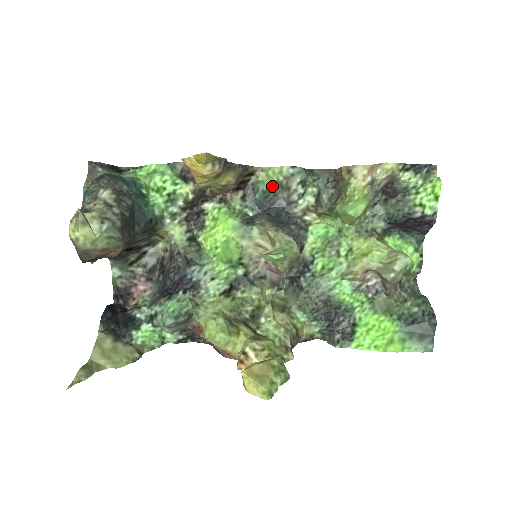
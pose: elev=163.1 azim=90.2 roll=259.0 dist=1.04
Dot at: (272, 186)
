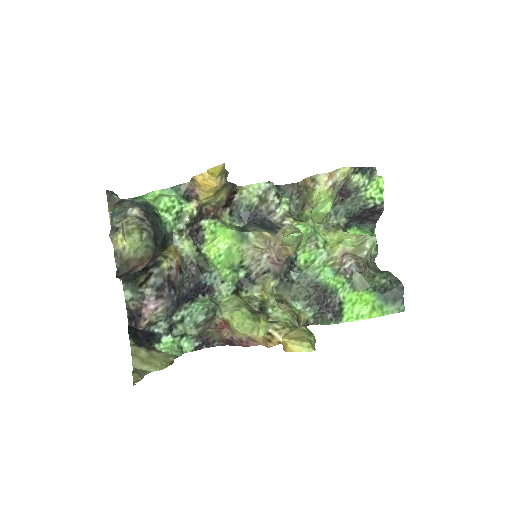
Dot at: (254, 200)
